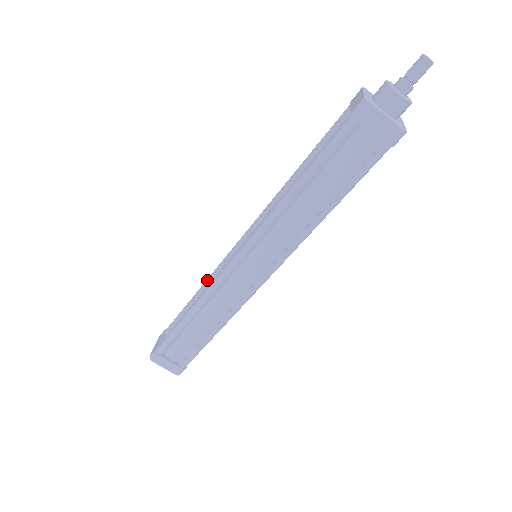
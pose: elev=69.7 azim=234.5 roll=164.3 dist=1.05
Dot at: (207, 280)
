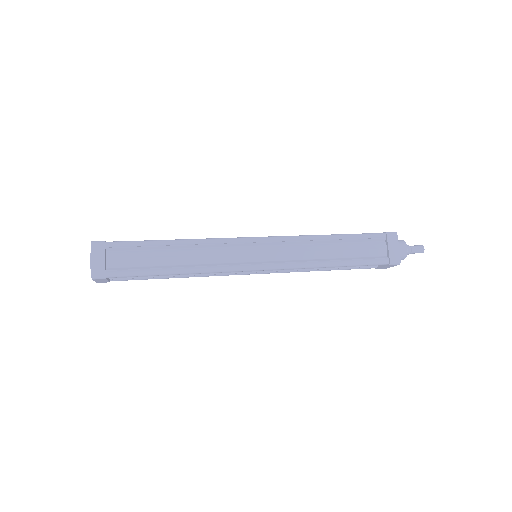
Dot at: occluded
